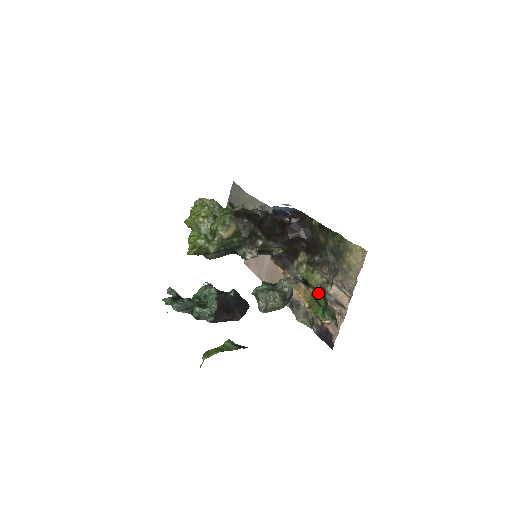
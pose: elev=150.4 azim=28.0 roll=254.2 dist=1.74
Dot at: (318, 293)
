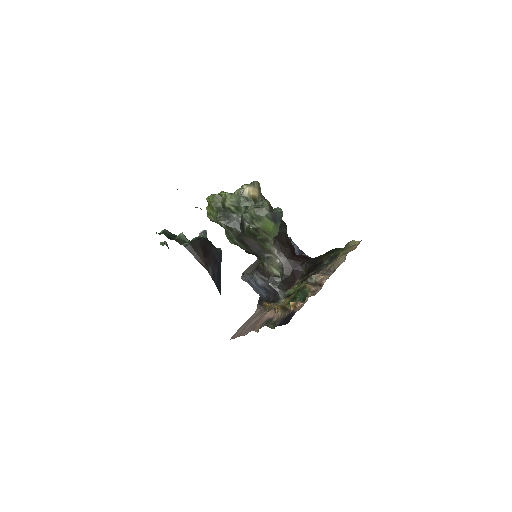
Dot at: (299, 291)
